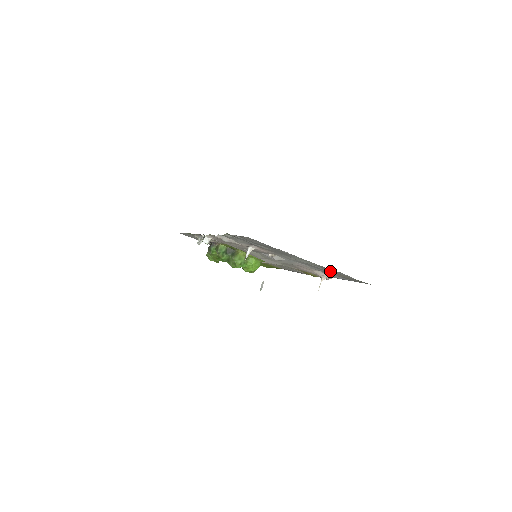
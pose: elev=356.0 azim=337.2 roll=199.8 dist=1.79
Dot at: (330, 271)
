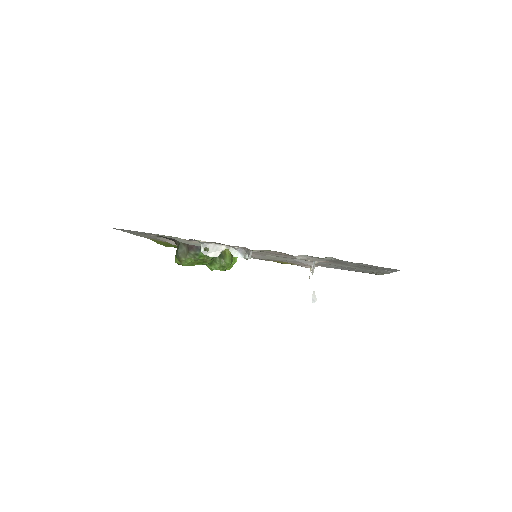
Dot at: (364, 271)
